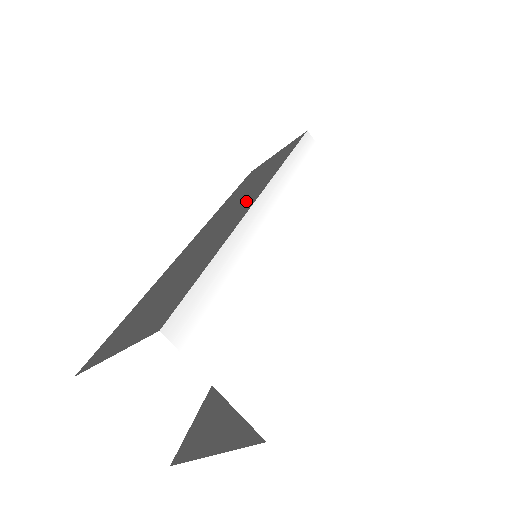
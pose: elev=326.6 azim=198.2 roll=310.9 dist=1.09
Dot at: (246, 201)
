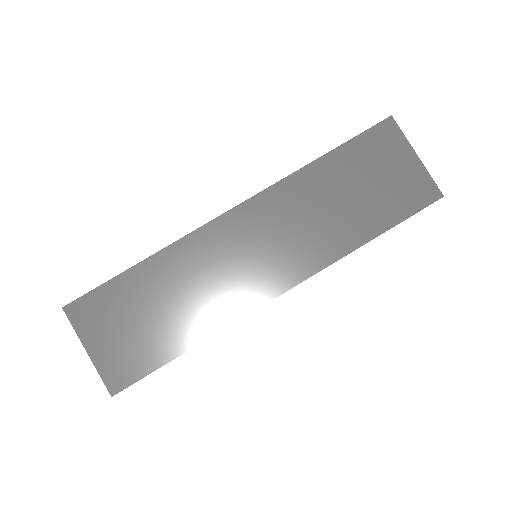
Dot at: (277, 270)
